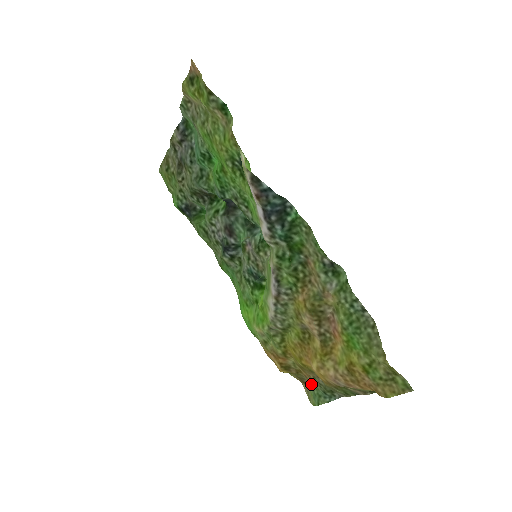
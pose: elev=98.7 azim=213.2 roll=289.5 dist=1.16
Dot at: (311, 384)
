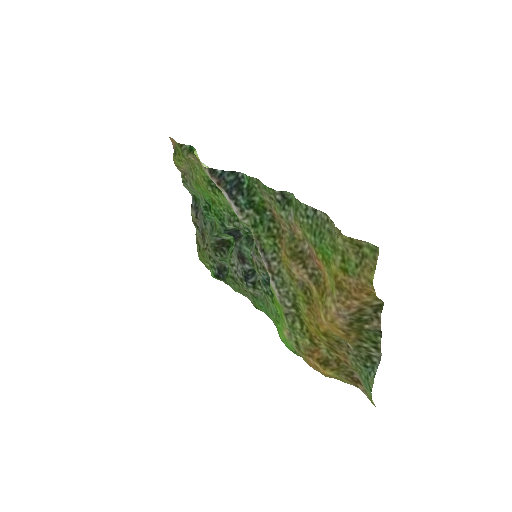
Dot at: (356, 370)
